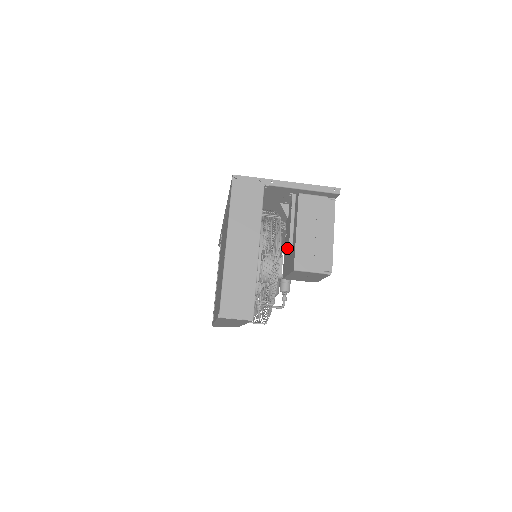
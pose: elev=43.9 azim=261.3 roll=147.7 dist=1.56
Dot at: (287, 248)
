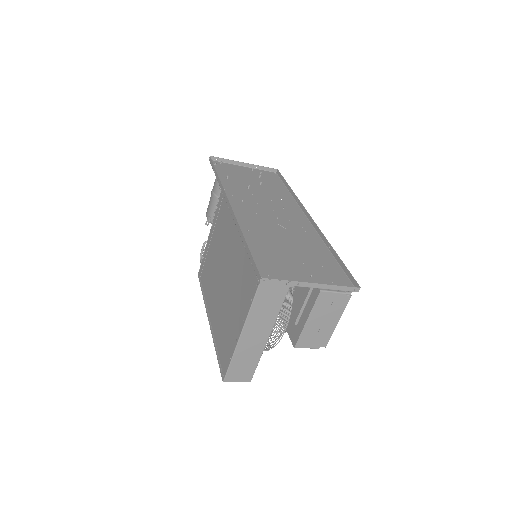
Dot at: occluded
